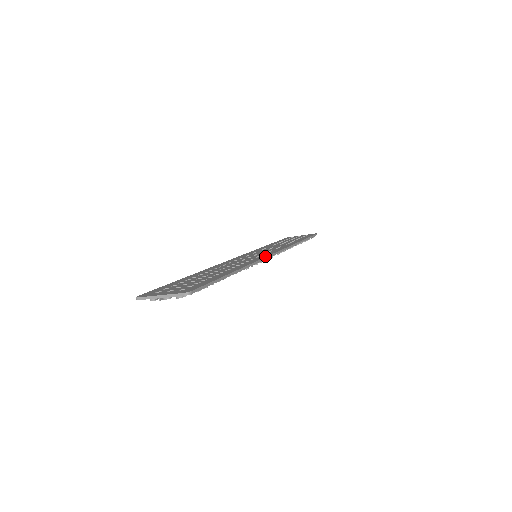
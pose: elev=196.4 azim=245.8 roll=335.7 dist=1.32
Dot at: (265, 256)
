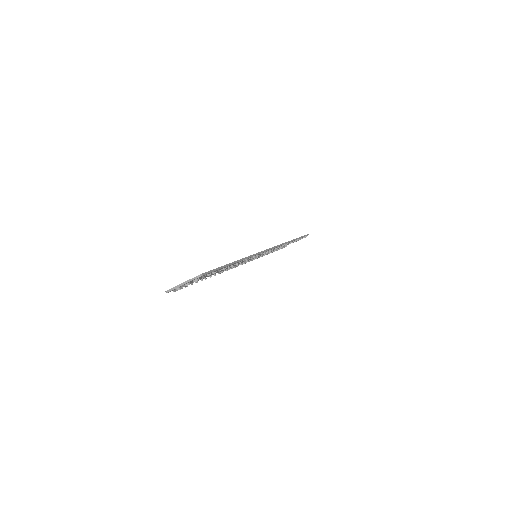
Dot at: (261, 251)
